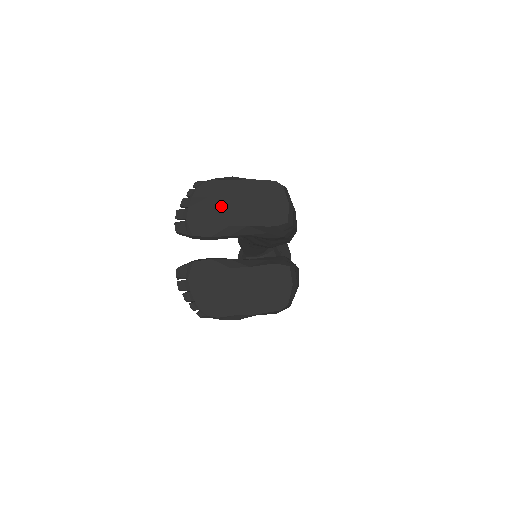
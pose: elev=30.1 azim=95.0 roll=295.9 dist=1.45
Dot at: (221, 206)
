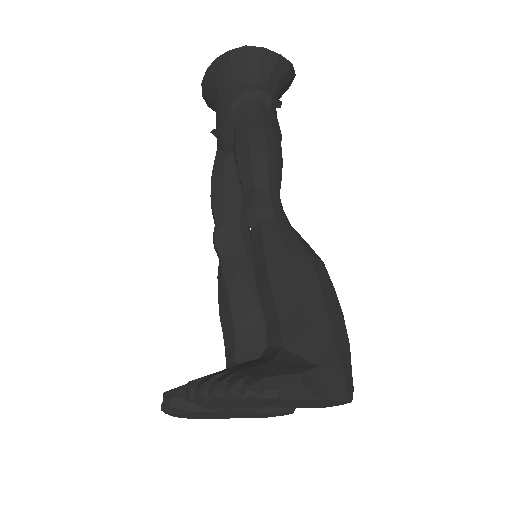
Dot at: (265, 404)
